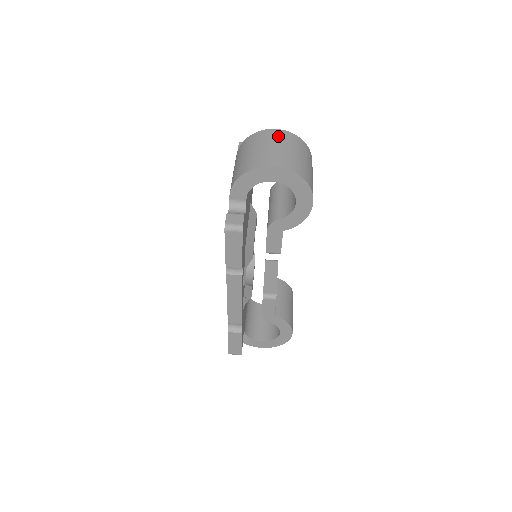
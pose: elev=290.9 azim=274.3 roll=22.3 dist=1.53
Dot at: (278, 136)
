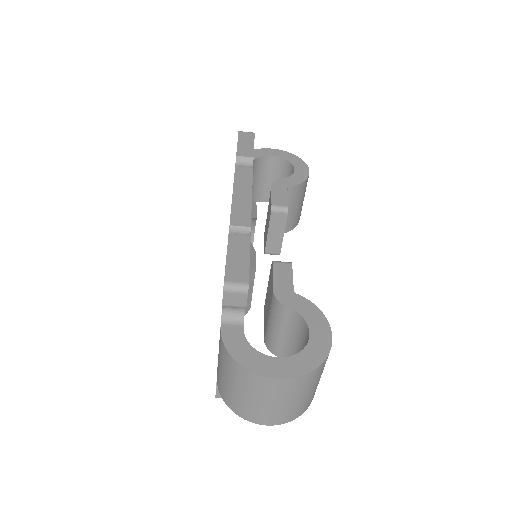
Dot at: (279, 390)
